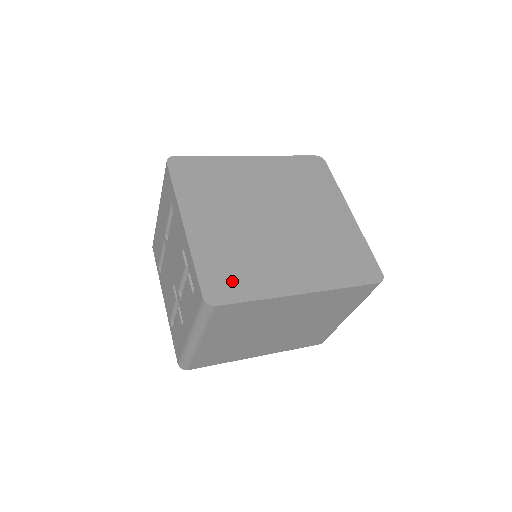
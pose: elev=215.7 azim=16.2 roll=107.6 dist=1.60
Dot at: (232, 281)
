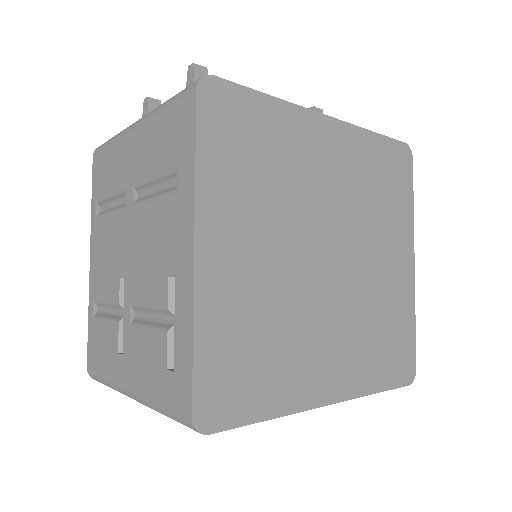
Dot at: (243, 383)
